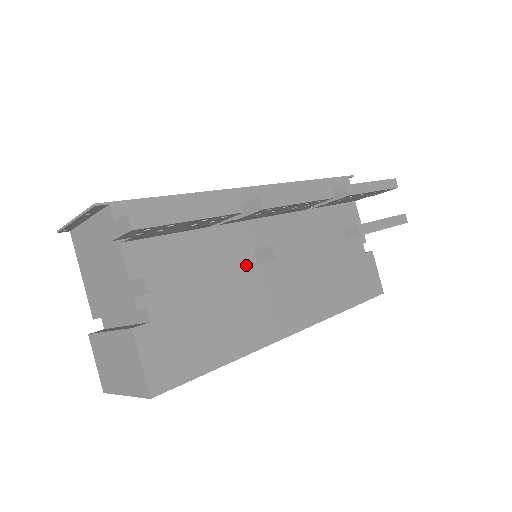
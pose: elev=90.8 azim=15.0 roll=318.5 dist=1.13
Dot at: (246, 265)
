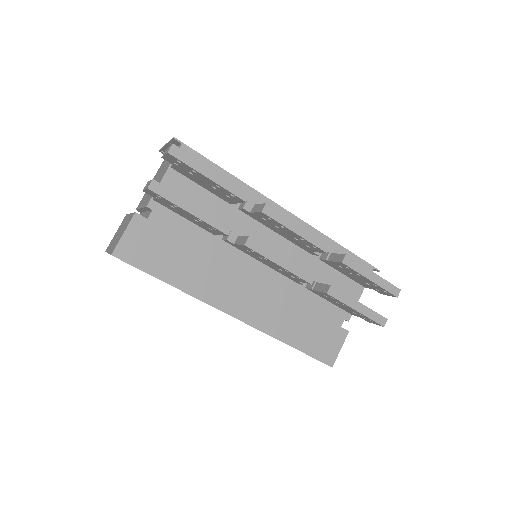
Dot at: (220, 229)
